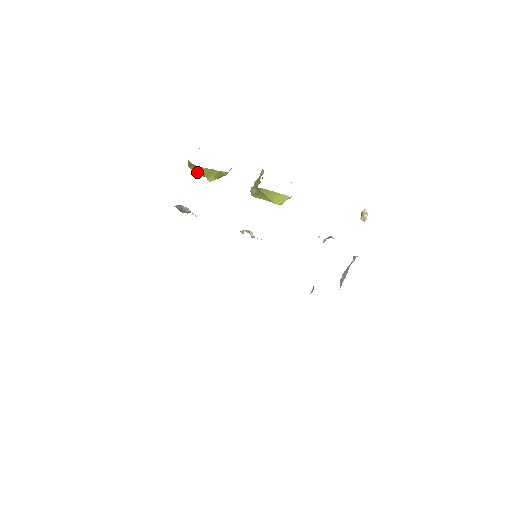
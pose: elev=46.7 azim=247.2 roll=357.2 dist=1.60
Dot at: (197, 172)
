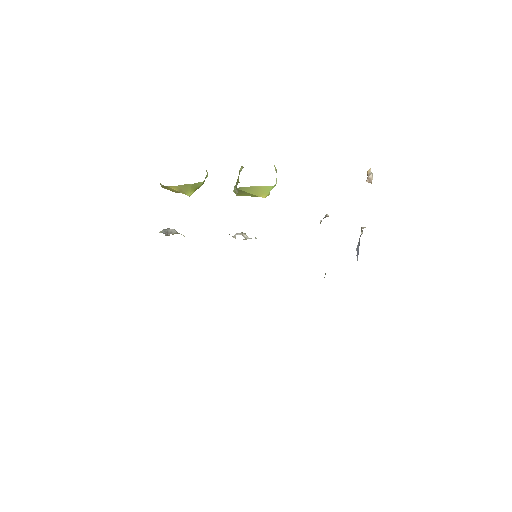
Dot at: (173, 191)
